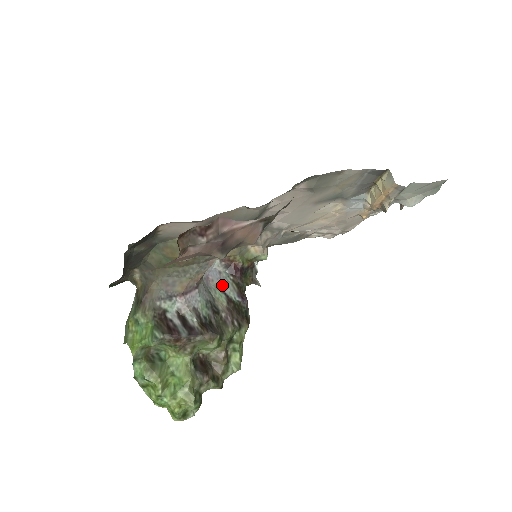
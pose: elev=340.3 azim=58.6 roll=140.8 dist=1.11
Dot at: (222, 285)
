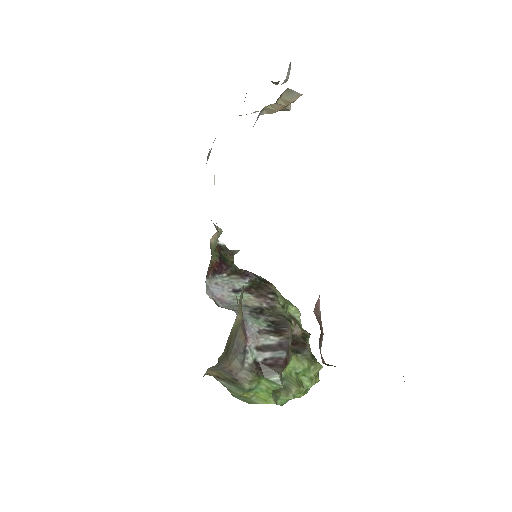
Dot at: (231, 289)
